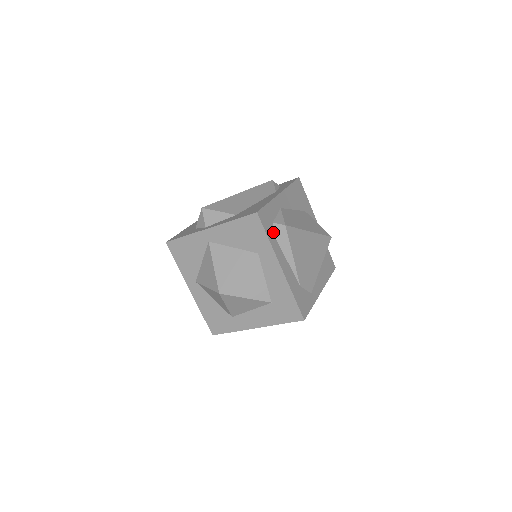
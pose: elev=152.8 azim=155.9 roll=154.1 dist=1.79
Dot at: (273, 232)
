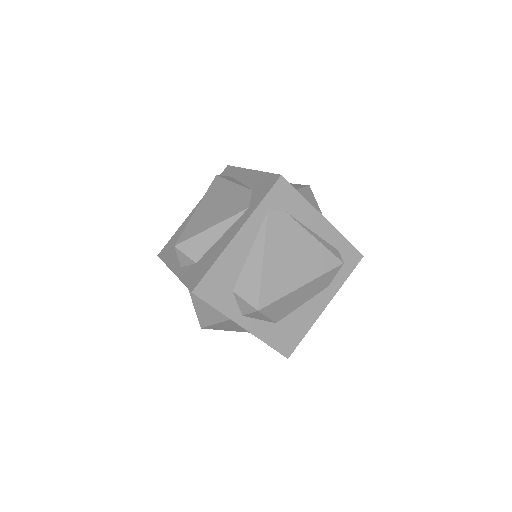
Dot at: occluded
